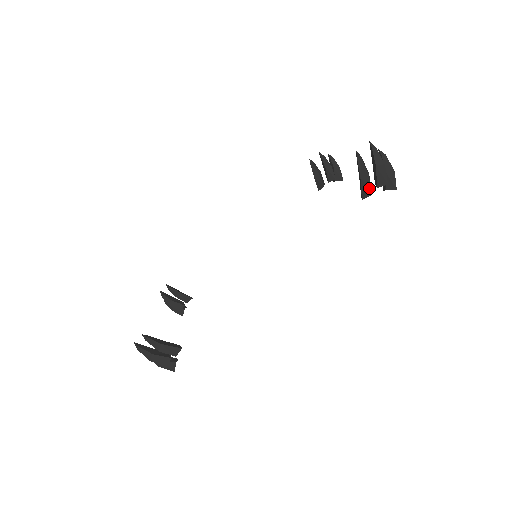
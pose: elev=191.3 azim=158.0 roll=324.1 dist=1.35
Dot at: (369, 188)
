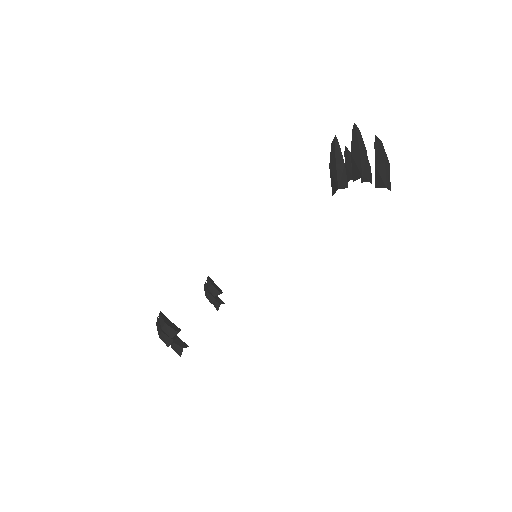
Dot at: (336, 180)
